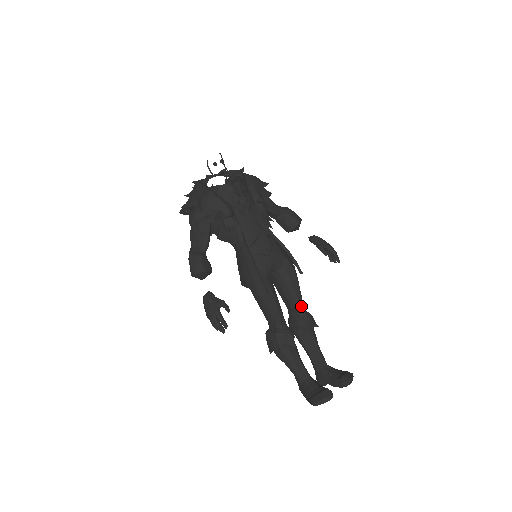
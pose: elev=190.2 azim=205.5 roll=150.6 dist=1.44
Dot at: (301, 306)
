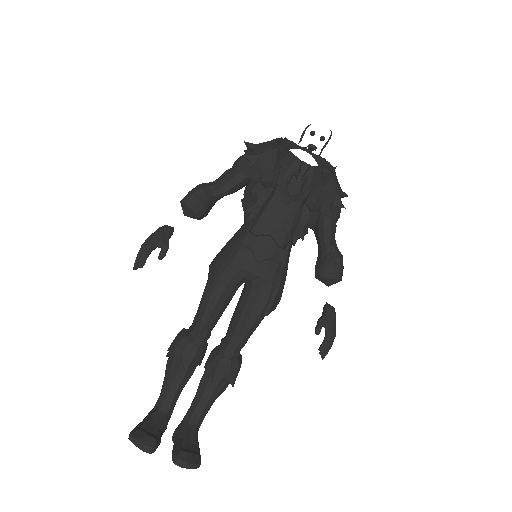
Dot at: (235, 345)
